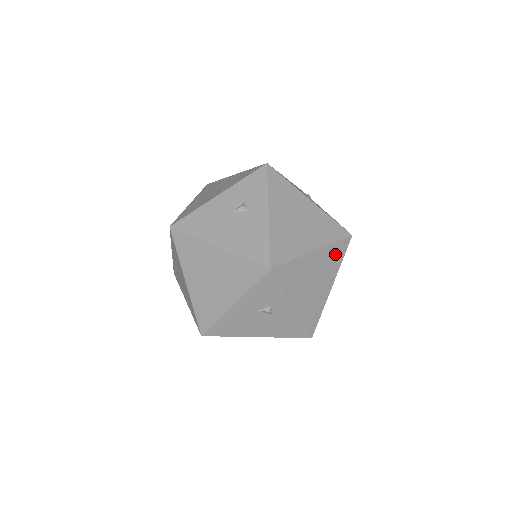
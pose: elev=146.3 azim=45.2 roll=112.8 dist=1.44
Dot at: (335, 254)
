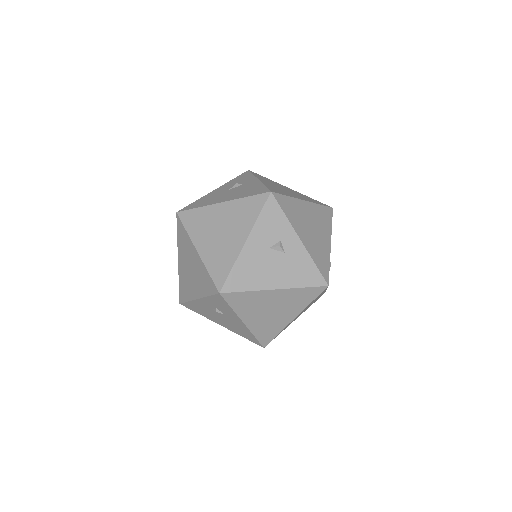
Dot at: (323, 215)
